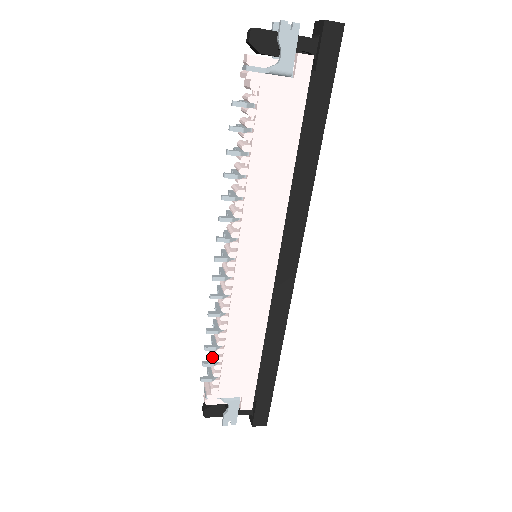
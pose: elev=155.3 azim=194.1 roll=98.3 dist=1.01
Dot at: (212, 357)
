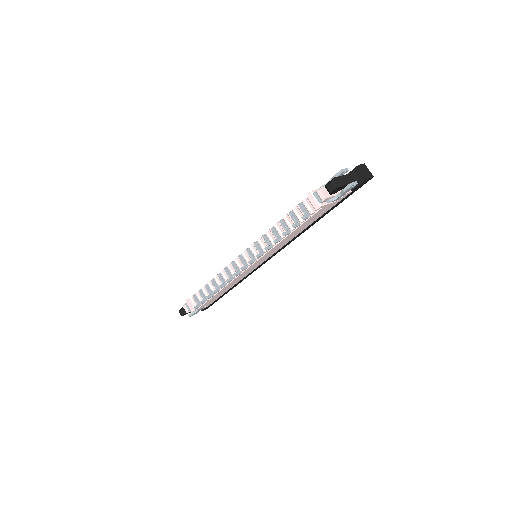
Dot at: (204, 296)
